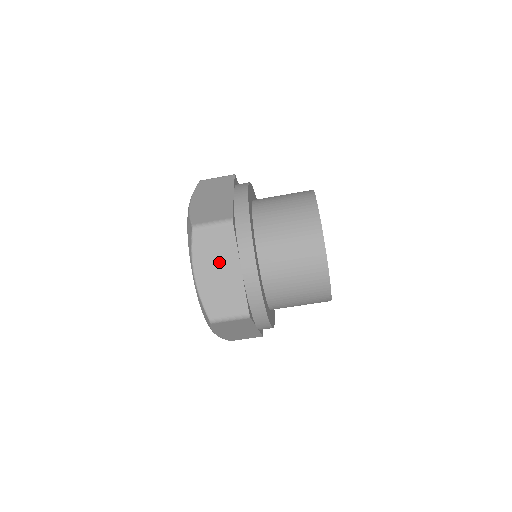
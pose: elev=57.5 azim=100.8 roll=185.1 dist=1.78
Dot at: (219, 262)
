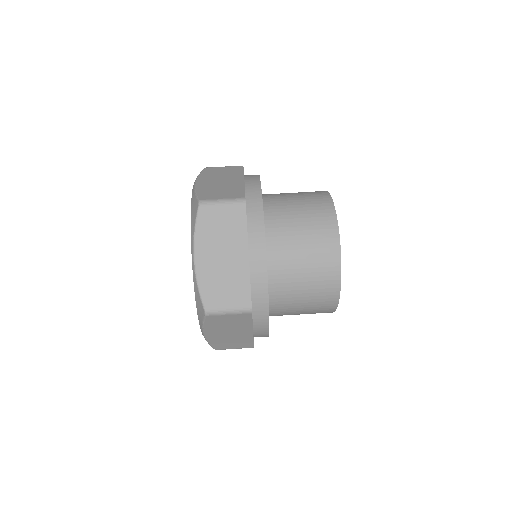
Dot at: (224, 245)
